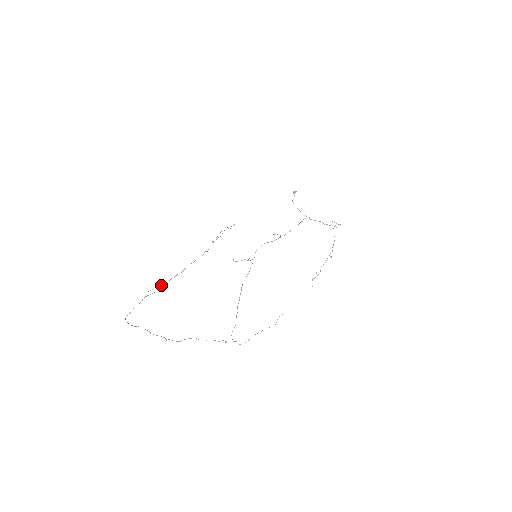
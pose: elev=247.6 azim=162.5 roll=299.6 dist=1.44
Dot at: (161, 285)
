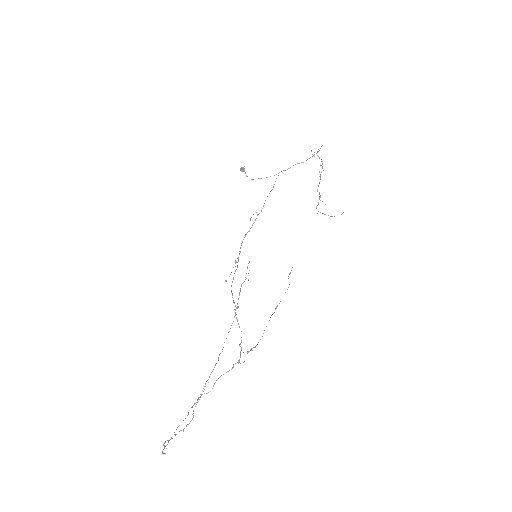
Dot at: (206, 381)
